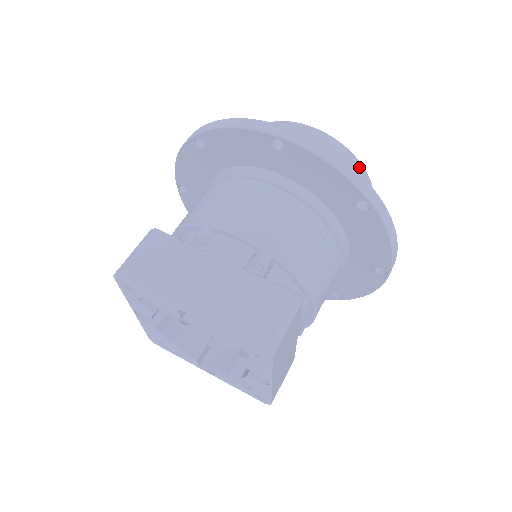
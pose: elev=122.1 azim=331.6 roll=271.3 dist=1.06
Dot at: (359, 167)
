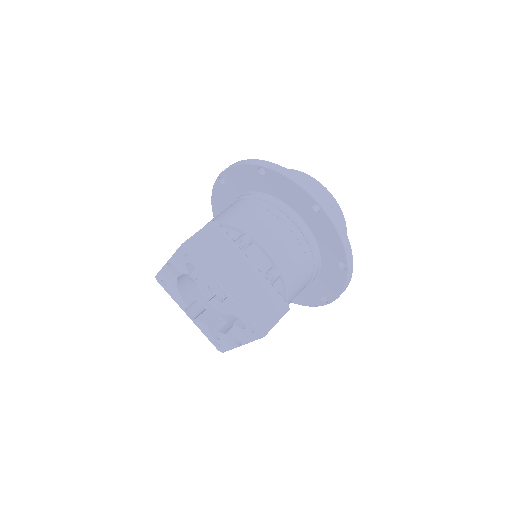
Dot at: occluded
